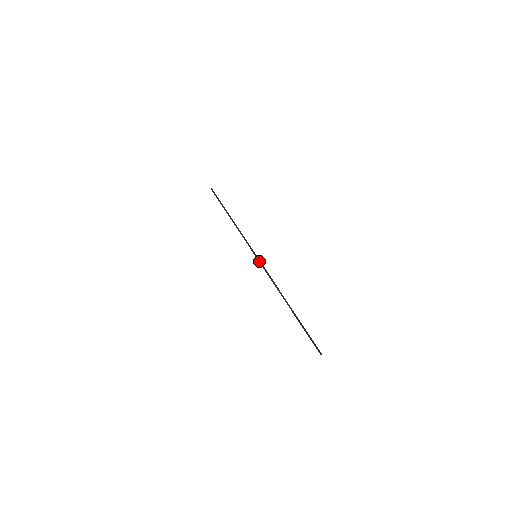
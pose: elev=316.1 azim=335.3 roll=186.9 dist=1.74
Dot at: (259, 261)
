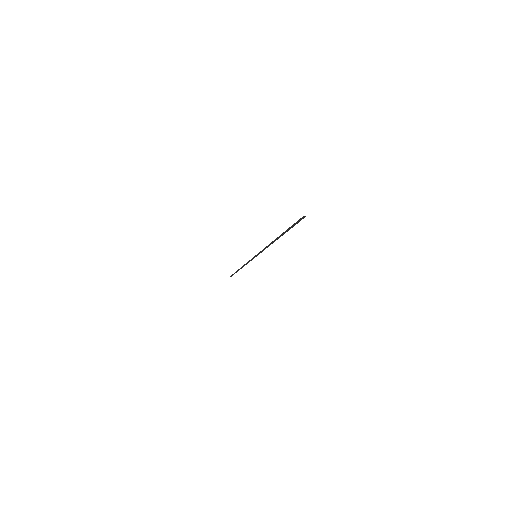
Dot at: (258, 254)
